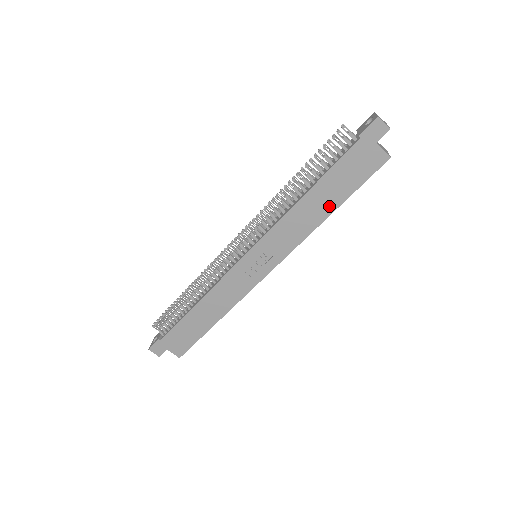
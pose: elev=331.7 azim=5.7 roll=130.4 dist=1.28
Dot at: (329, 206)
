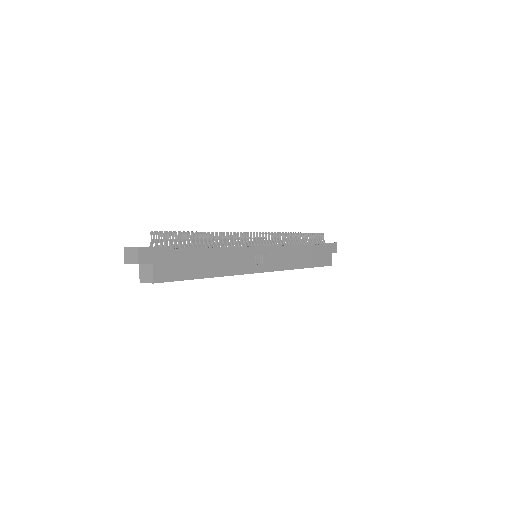
Dot at: (306, 263)
